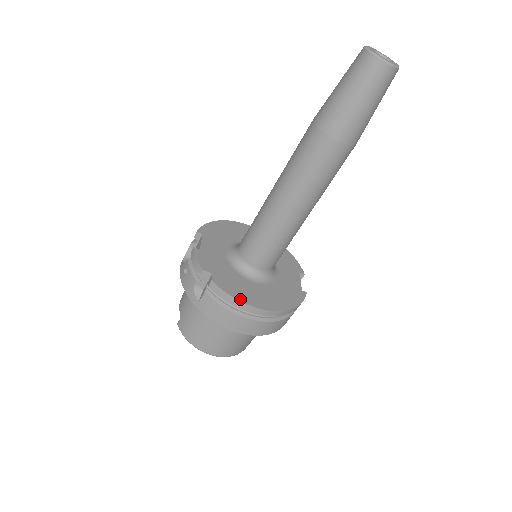
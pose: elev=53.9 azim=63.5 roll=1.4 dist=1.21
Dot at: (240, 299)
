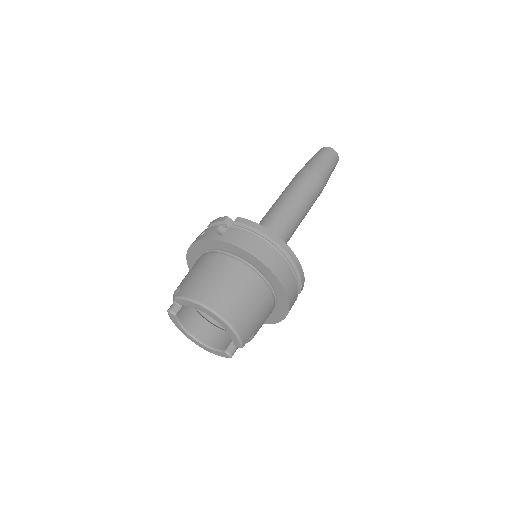
Dot at: (264, 228)
